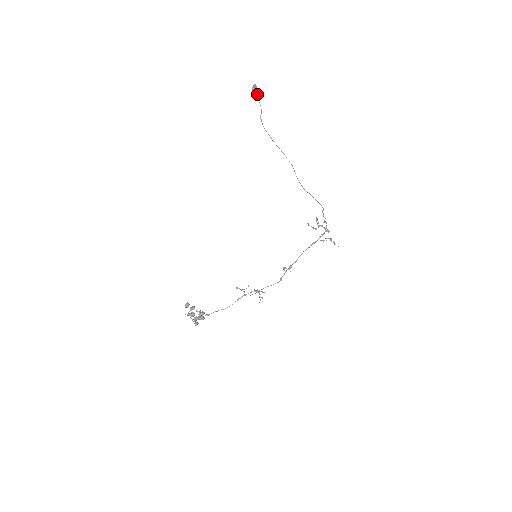
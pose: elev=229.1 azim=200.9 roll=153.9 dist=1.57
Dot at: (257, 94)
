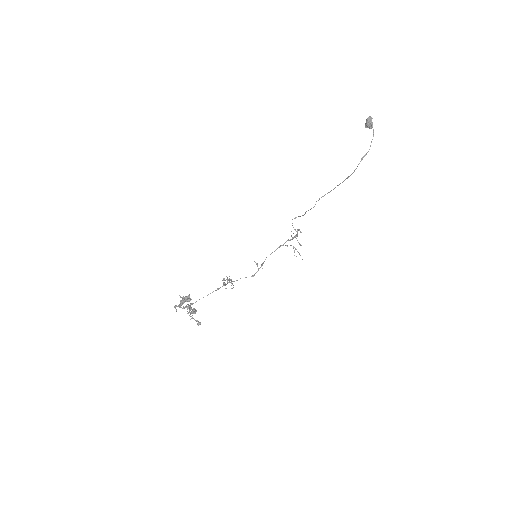
Dot at: (367, 127)
